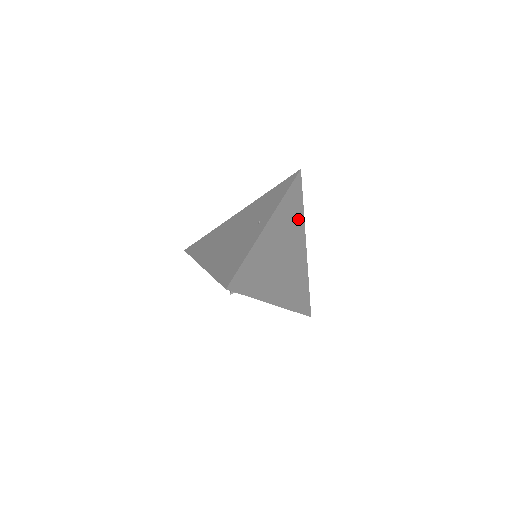
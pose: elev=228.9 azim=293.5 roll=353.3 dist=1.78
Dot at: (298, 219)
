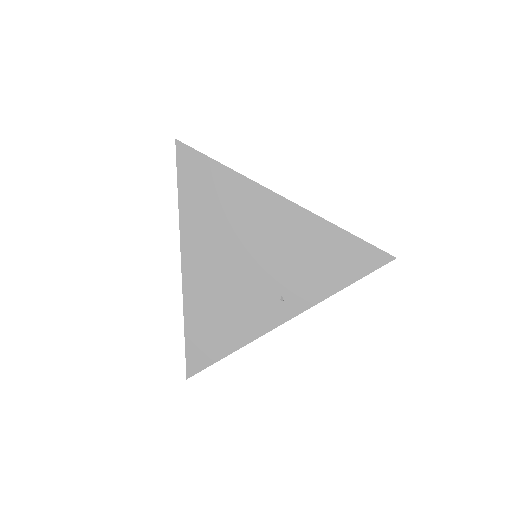
Dot at: occluded
